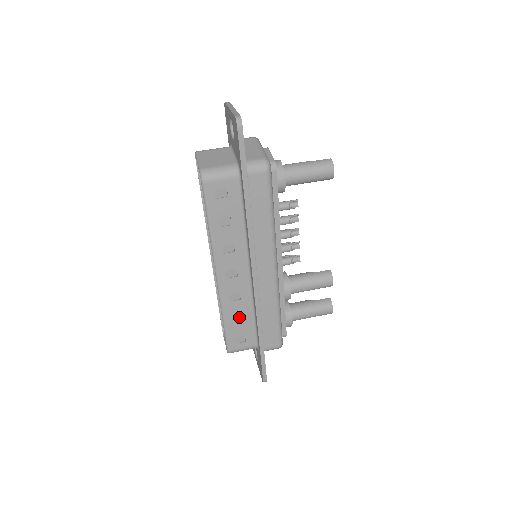
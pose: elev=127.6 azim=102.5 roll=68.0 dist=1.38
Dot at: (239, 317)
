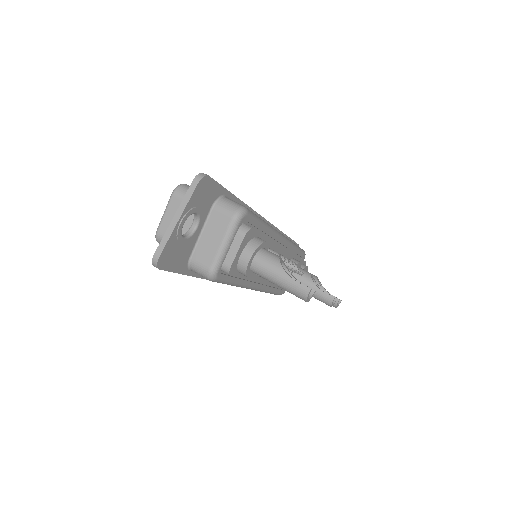
Dot at: occluded
